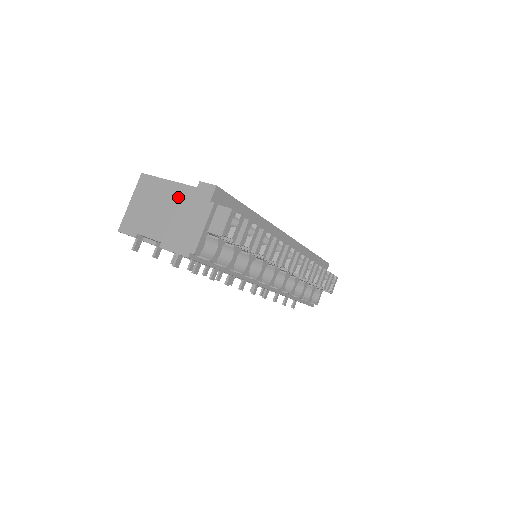
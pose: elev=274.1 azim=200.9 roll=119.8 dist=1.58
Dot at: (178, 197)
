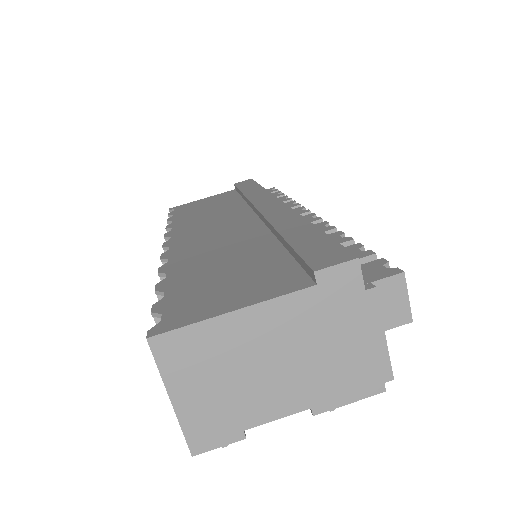
Dot at: (287, 325)
